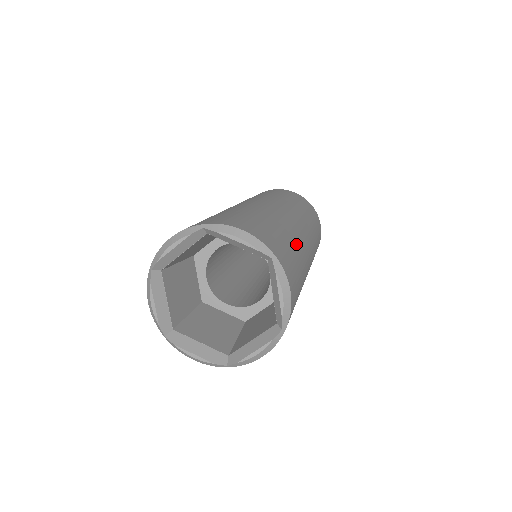
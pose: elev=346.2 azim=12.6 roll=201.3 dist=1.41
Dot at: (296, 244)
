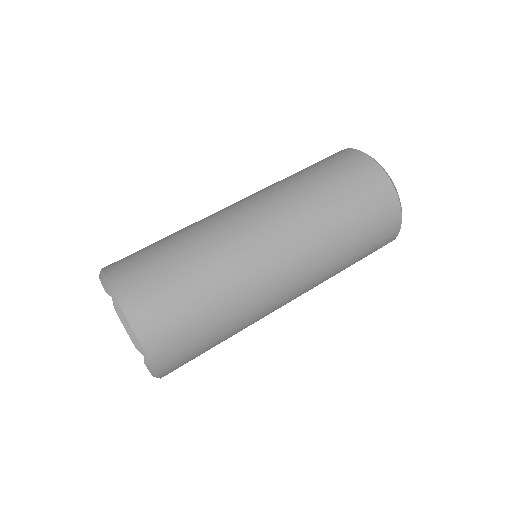
Dot at: (202, 260)
